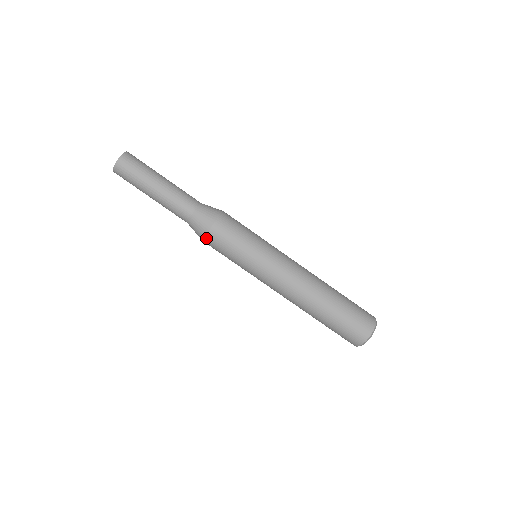
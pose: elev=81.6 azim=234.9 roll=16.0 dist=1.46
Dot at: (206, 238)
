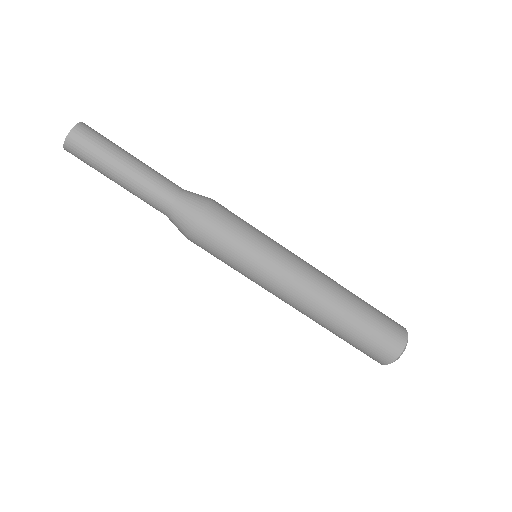
Dot at: (194, 232)
